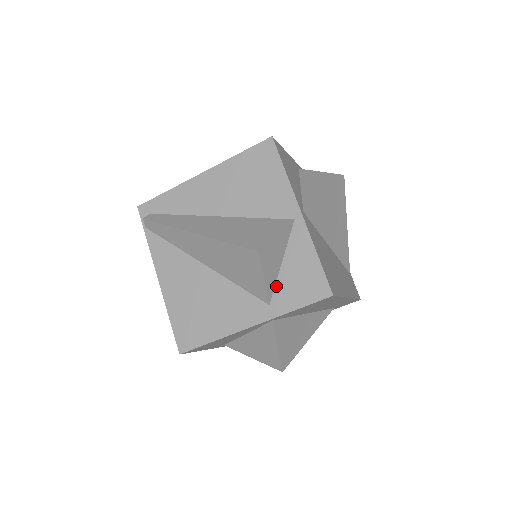
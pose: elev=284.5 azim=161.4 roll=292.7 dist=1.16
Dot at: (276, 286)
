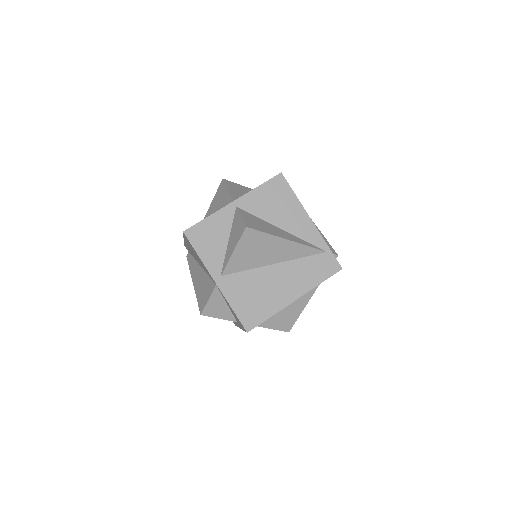
Dot at: (233, 315)
